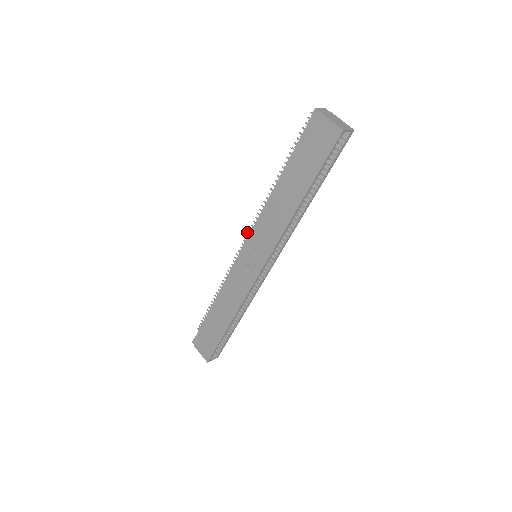
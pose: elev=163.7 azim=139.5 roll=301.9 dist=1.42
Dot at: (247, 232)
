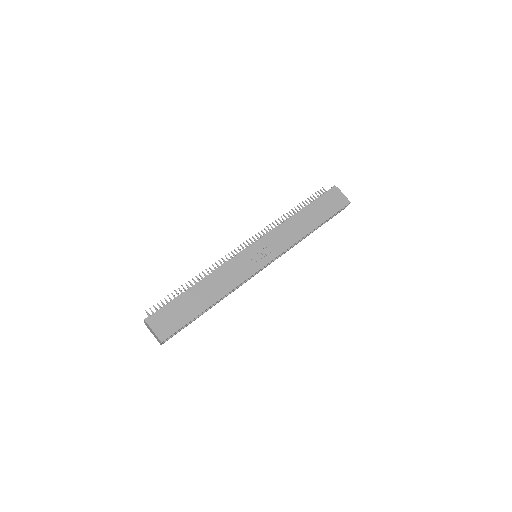
Dot at: (249, 238)
